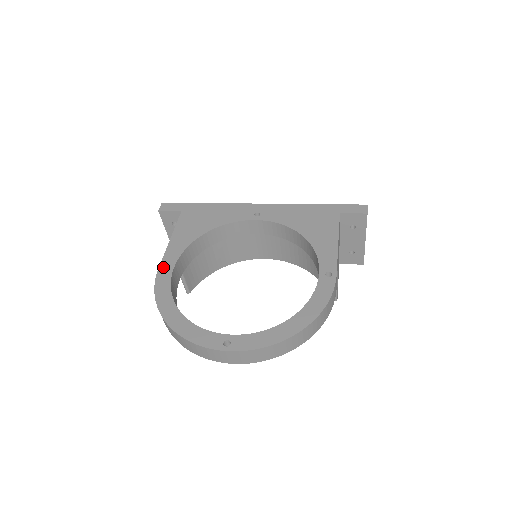
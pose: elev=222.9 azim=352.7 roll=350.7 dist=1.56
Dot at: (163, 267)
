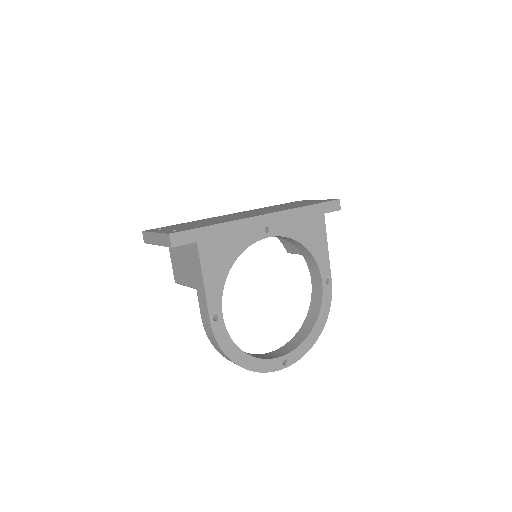
Dot at: (212, 317)
